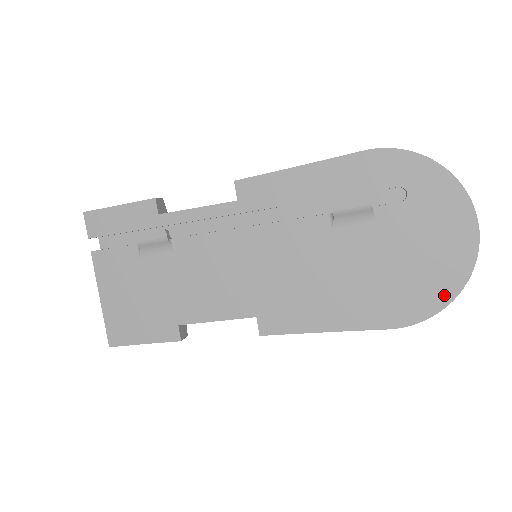
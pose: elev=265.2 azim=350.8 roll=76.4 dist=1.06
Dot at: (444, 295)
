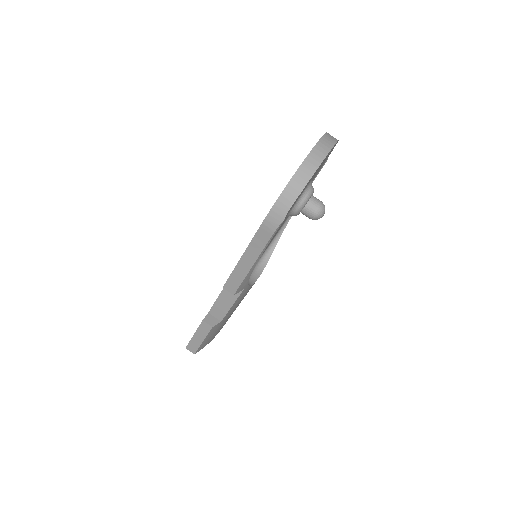
Dot at: occluded
